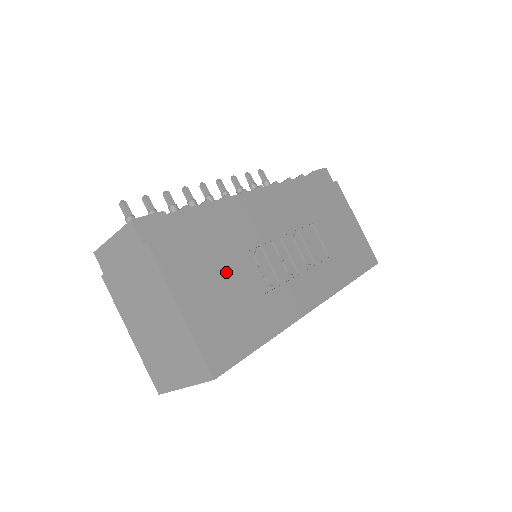
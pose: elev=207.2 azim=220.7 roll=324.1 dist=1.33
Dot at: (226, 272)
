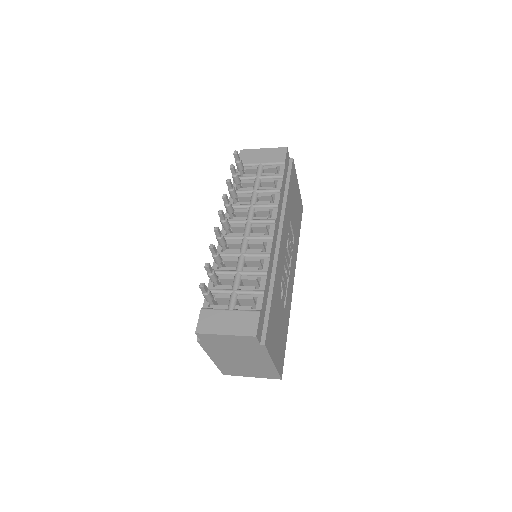
Dot at: (278, 316)
